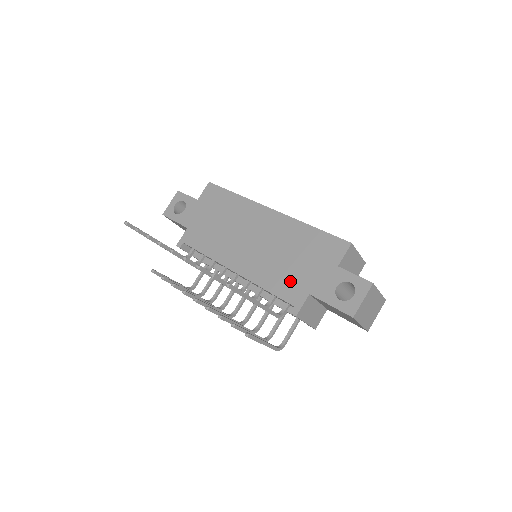
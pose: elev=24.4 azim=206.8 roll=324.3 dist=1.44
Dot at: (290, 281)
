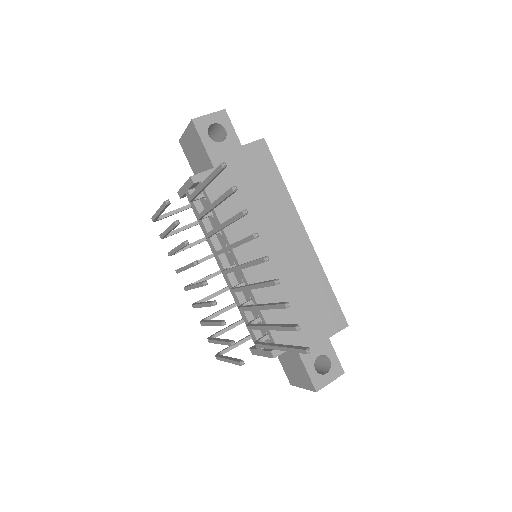
Dot at: (286, 320)
